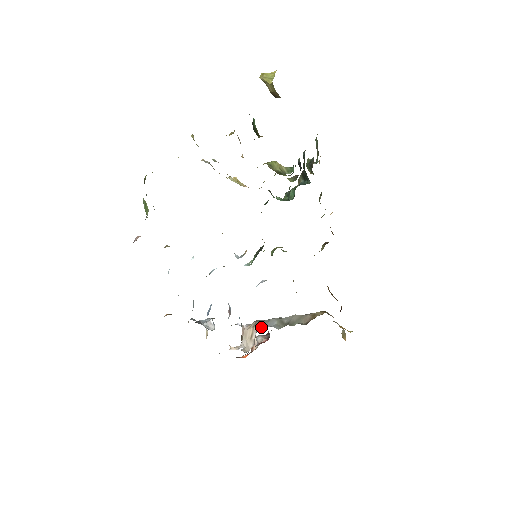
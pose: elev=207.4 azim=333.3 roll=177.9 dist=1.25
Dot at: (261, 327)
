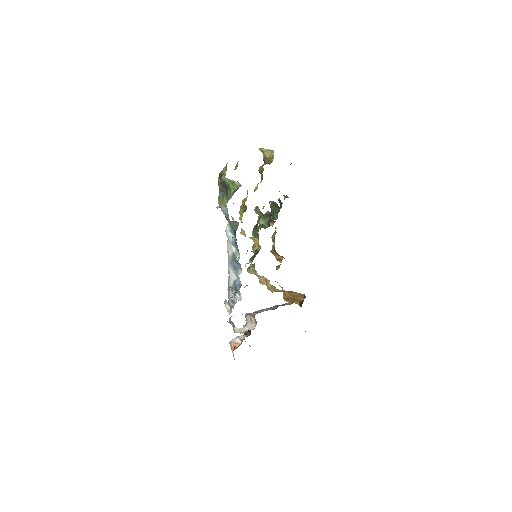
Dot at: (256, 313)
